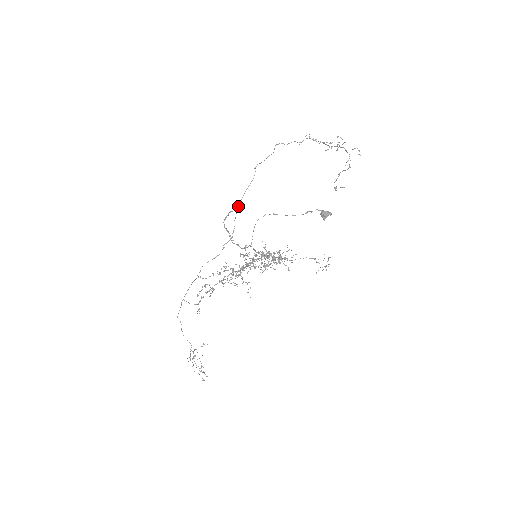
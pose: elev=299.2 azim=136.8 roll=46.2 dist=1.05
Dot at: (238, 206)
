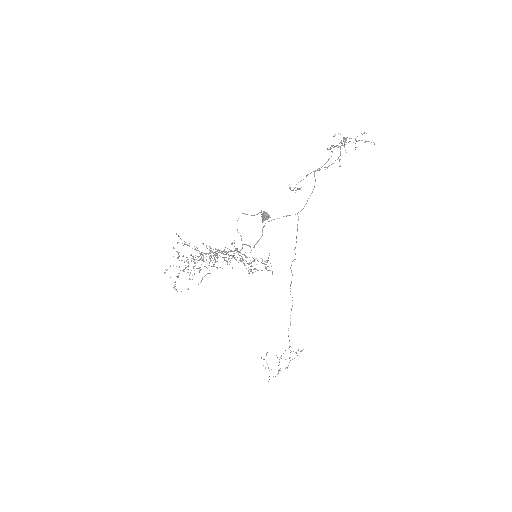
Dot at: (300, 211)
